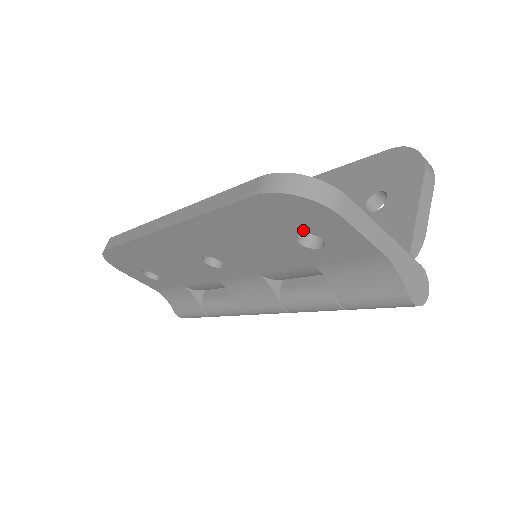
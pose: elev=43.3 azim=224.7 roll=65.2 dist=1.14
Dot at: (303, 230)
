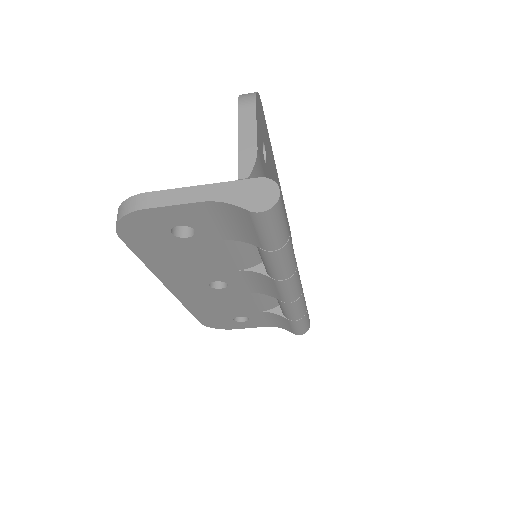
Dot at: (166, 231)
